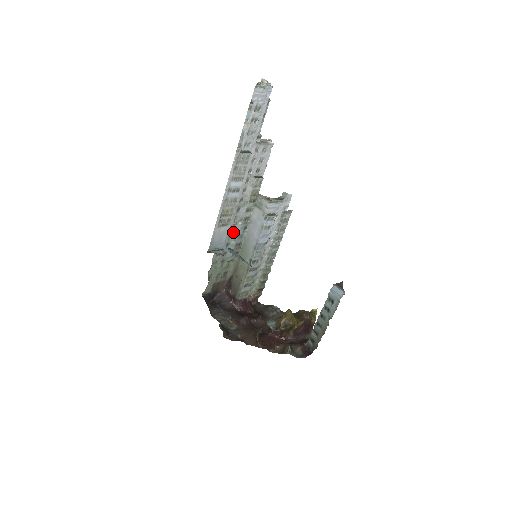
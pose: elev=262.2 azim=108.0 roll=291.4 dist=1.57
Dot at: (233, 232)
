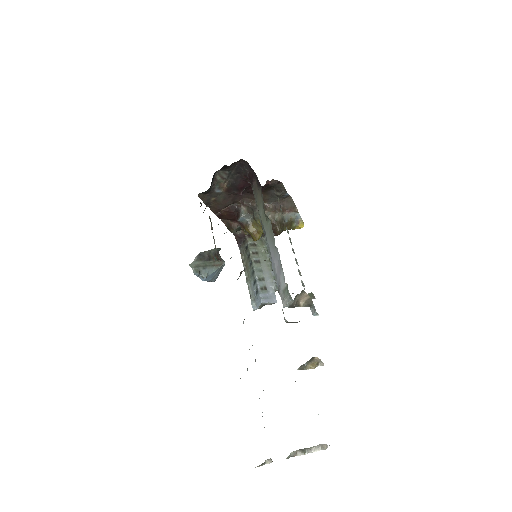
Dot at: occluded
